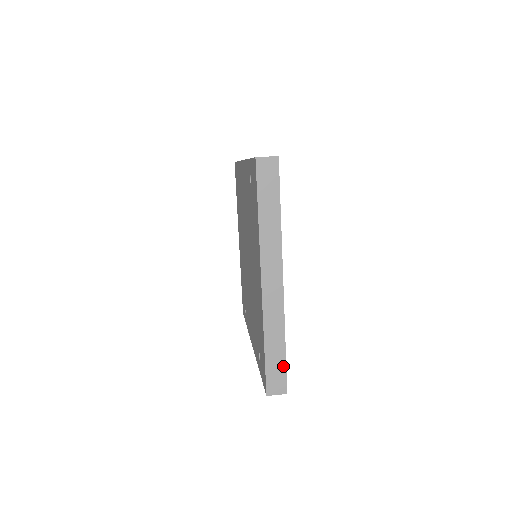
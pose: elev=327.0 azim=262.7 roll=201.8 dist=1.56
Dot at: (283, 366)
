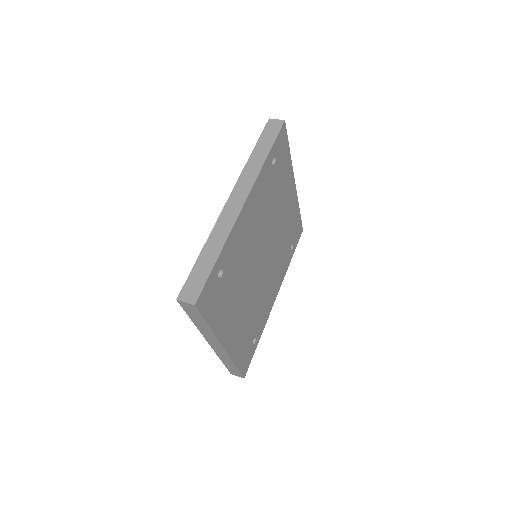
Dot at: (237, 371)
